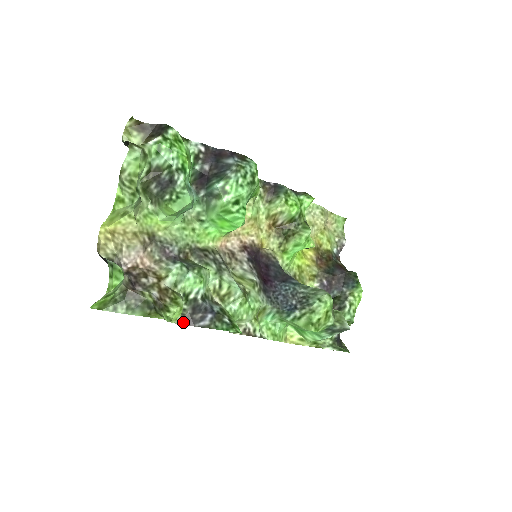
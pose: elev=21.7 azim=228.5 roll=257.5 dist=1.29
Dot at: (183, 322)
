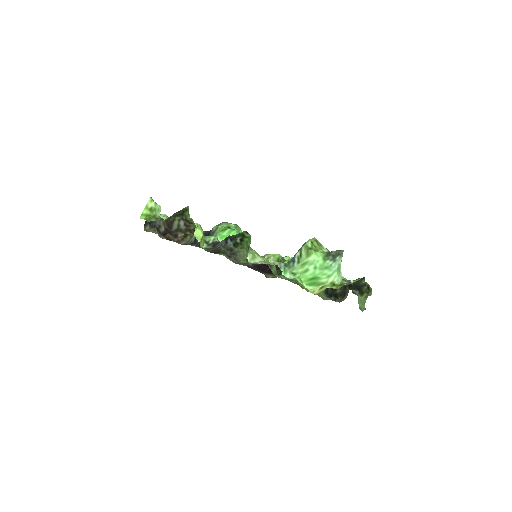
Dot at: occluded
